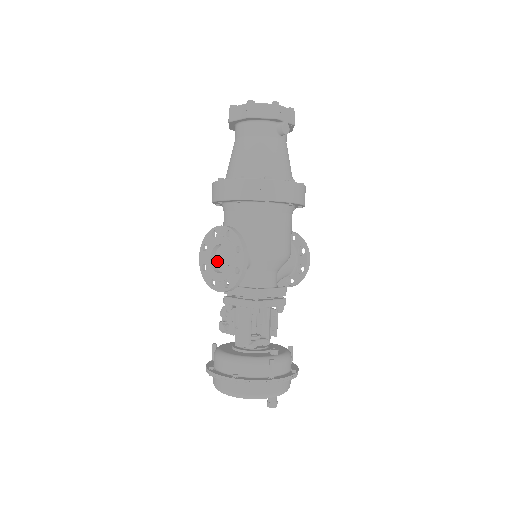
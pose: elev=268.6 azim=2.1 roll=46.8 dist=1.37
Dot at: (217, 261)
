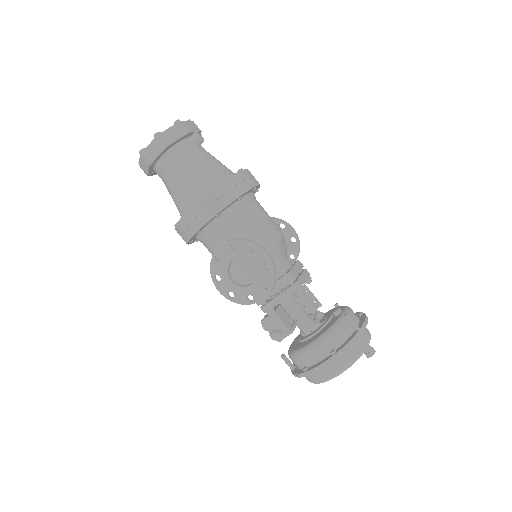
Dot at: (238, 279)
